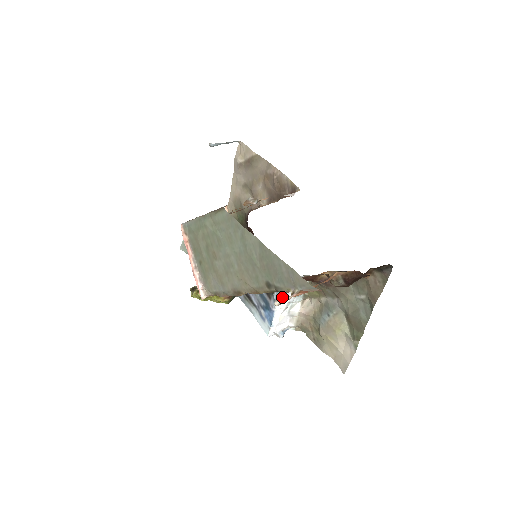
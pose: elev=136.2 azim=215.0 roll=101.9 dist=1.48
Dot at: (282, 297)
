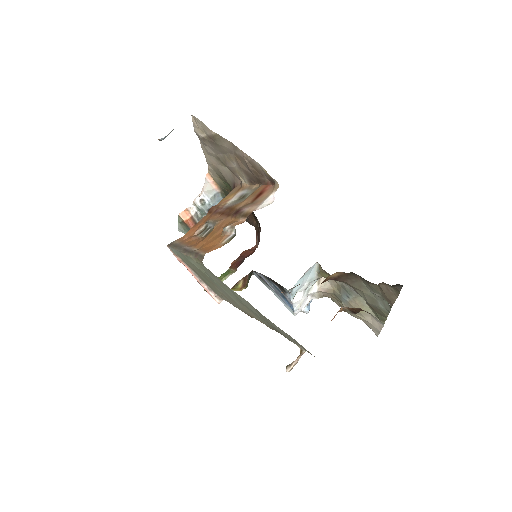
Dot at: (296, 293)
